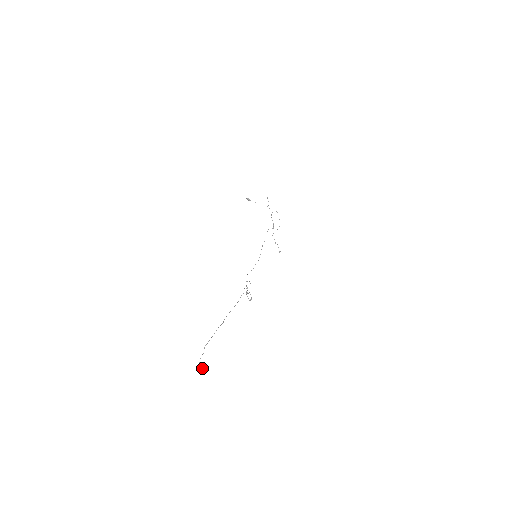
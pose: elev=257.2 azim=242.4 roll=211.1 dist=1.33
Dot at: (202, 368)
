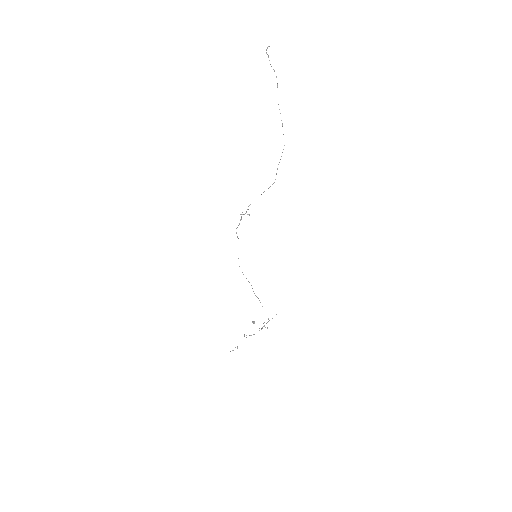
Dot at: occluded
